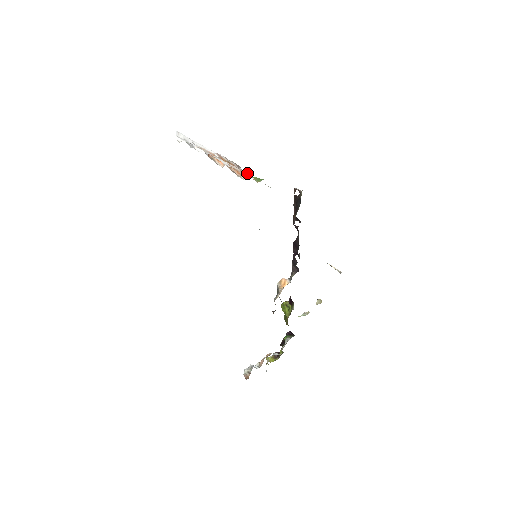
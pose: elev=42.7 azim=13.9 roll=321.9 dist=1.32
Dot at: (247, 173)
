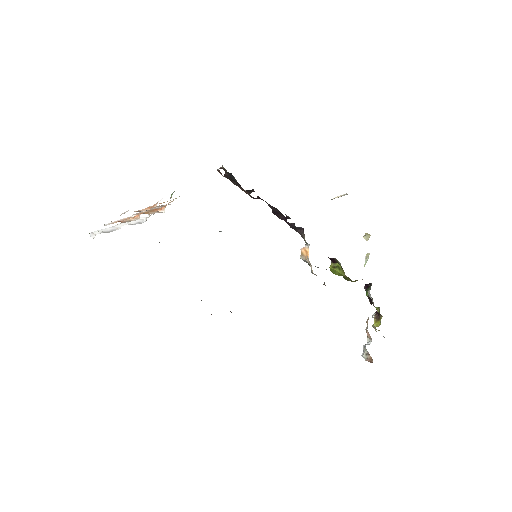
Dot at: (169, 202)
